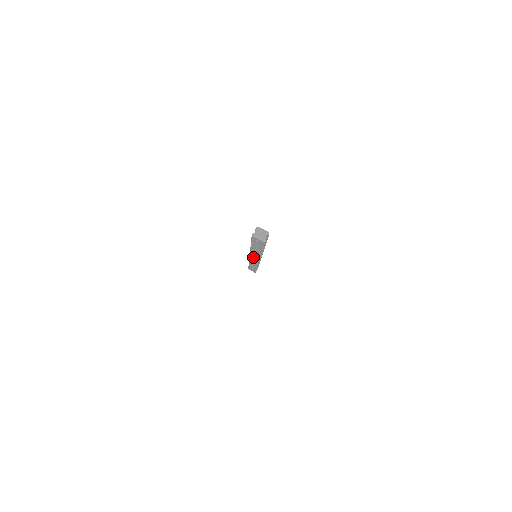
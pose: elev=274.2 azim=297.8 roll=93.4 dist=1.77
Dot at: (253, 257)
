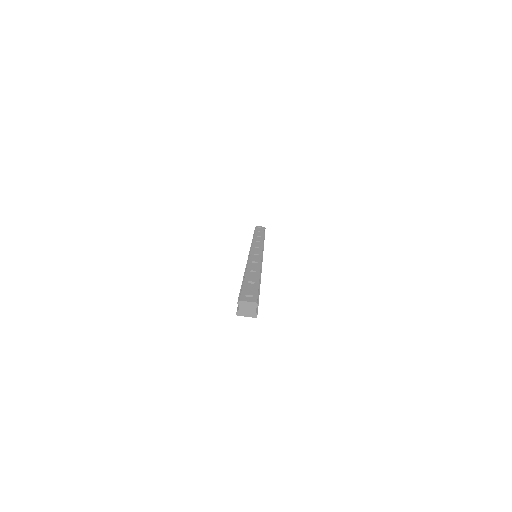
Dot at: occluded
